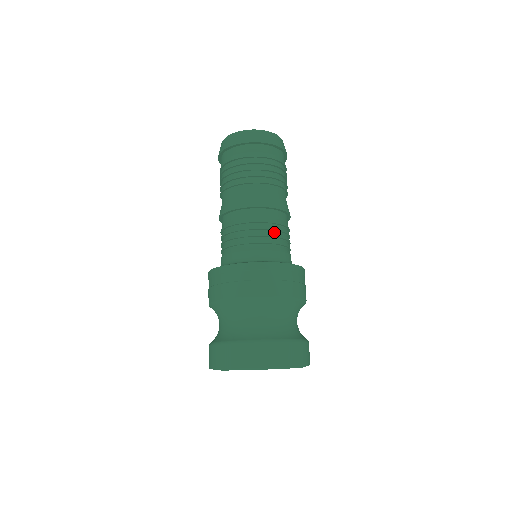
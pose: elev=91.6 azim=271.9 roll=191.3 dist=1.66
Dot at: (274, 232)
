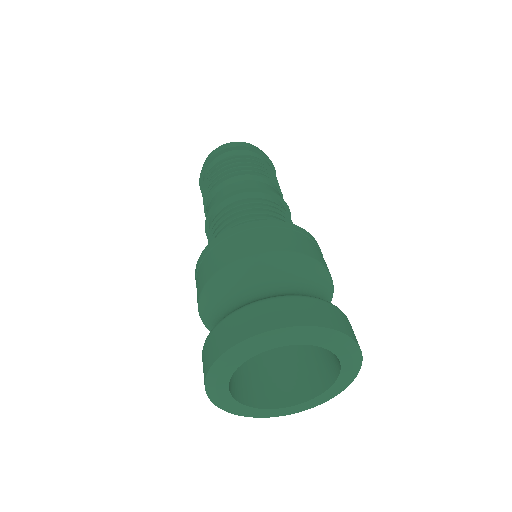
Dot at: (267, 209)
